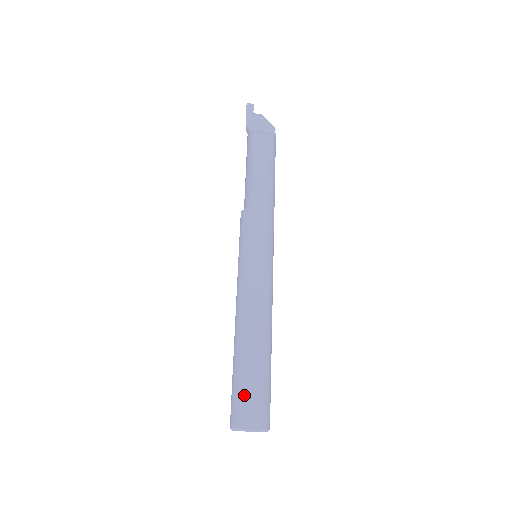
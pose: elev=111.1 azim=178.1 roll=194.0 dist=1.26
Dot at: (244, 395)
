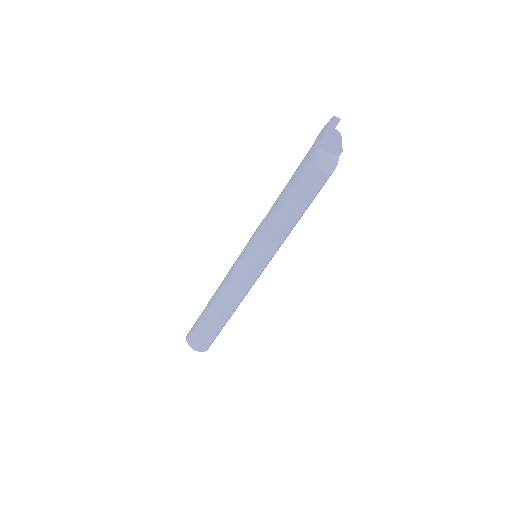
Dot at: (203, 337)
